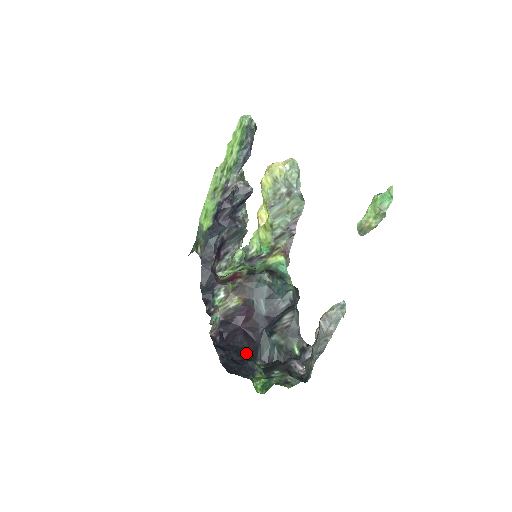
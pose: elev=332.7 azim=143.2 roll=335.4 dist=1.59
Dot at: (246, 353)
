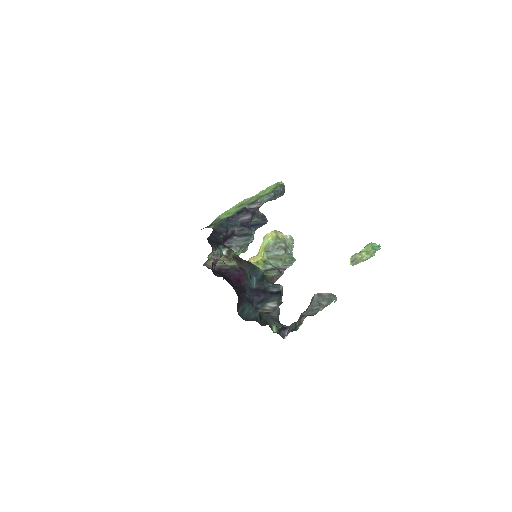
Dot at: (235, 291)
